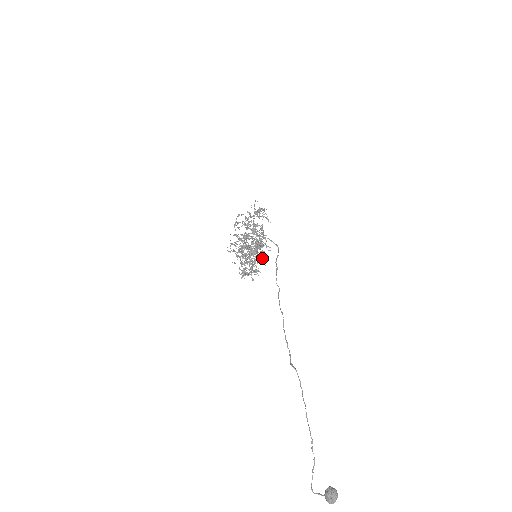
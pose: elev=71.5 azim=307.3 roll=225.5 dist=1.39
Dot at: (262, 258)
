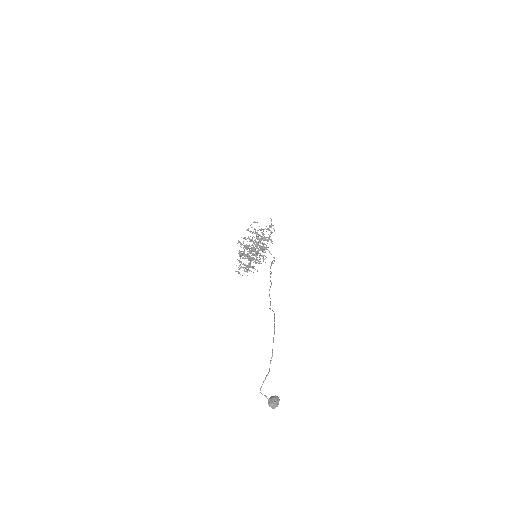
Dot at: (258, 263)
